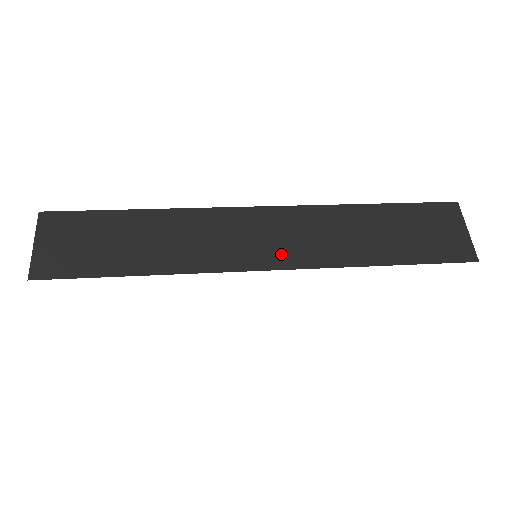
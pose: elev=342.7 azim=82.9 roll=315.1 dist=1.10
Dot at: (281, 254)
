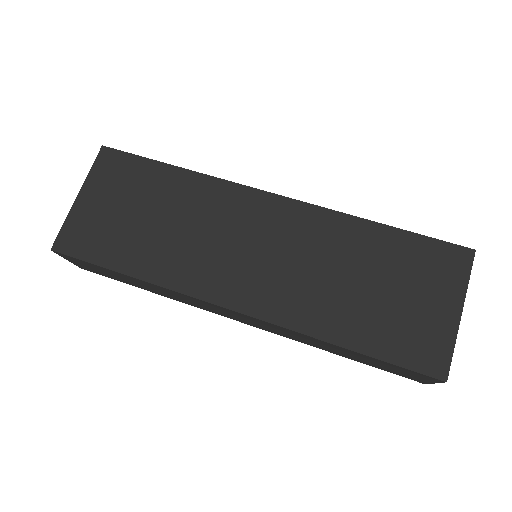
Dot at: (251, 324)
